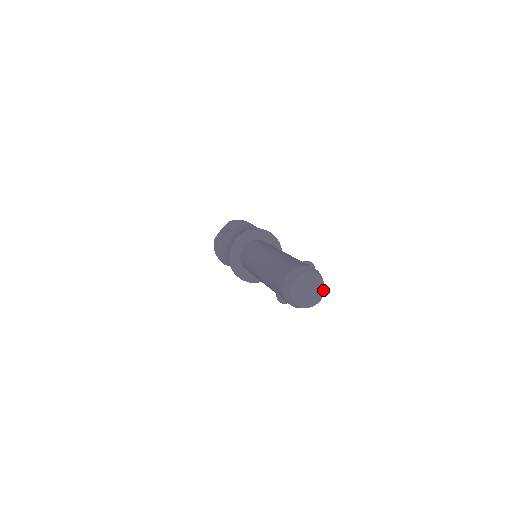
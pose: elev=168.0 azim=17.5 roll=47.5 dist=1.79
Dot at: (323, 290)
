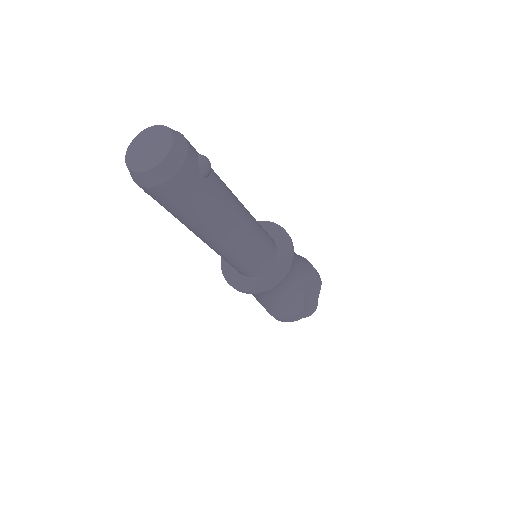
Dot at: (162, 159)
